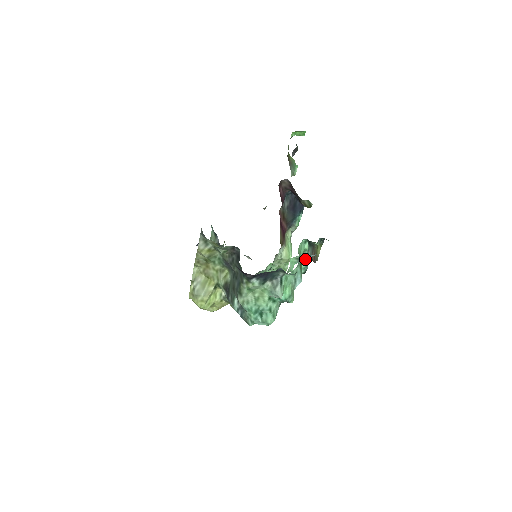
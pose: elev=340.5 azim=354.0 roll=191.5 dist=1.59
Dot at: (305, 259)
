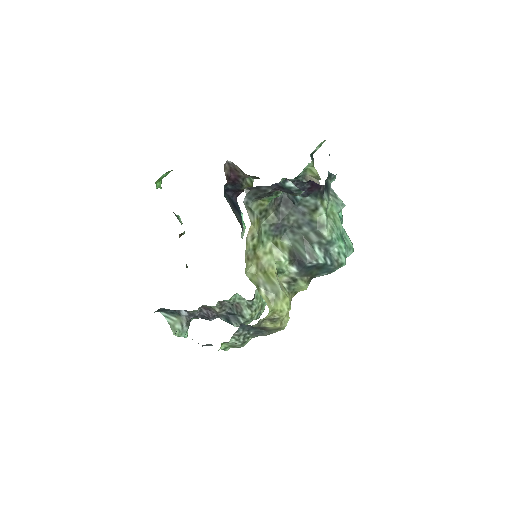
Dot at: occluded
